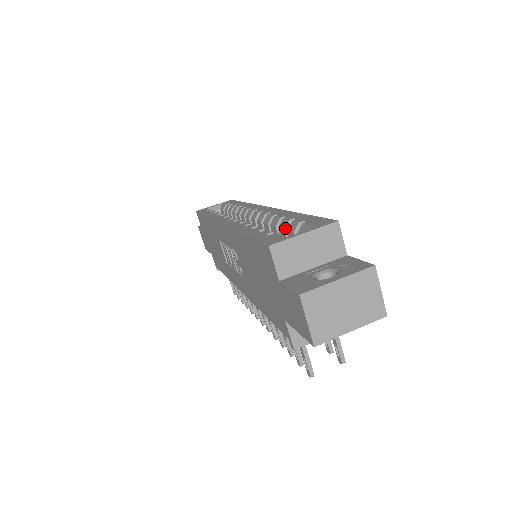
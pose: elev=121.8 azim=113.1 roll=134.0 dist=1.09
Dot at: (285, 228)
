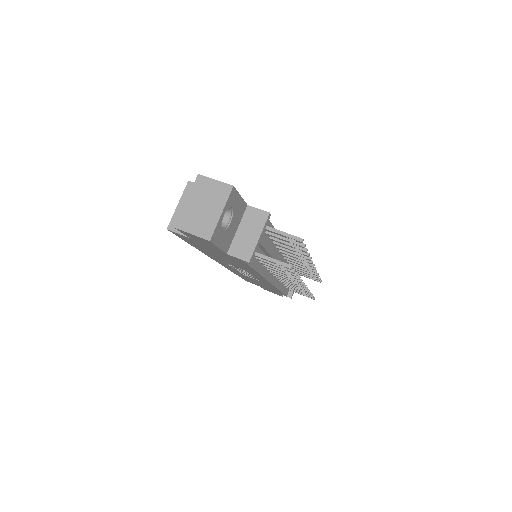
Dot at: occluded
